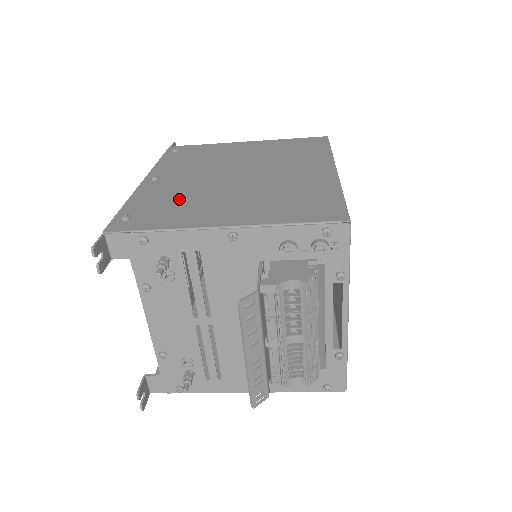
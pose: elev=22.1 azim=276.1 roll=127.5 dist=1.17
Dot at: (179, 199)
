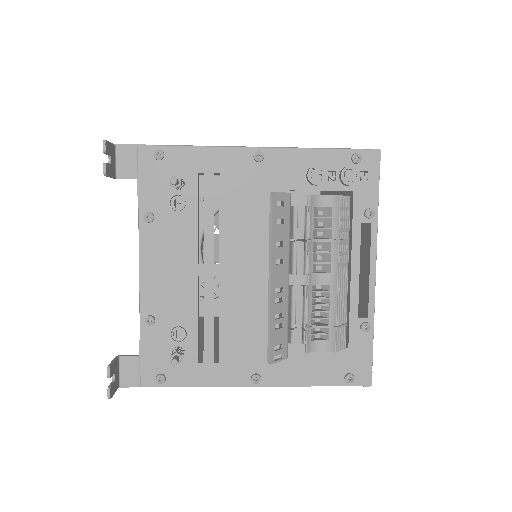
Dot at: occluded
